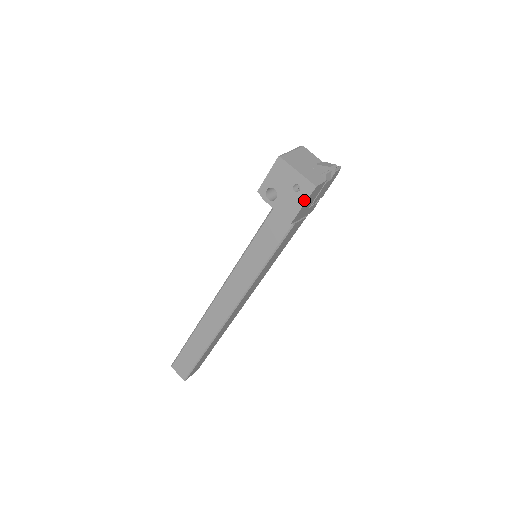
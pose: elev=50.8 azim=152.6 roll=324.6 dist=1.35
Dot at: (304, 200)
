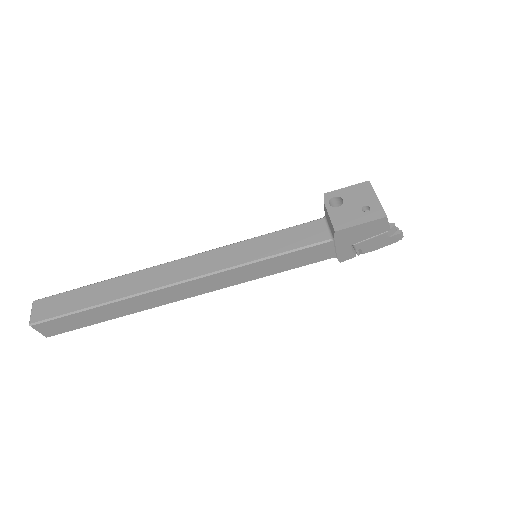
Dot at: (366, 220)
